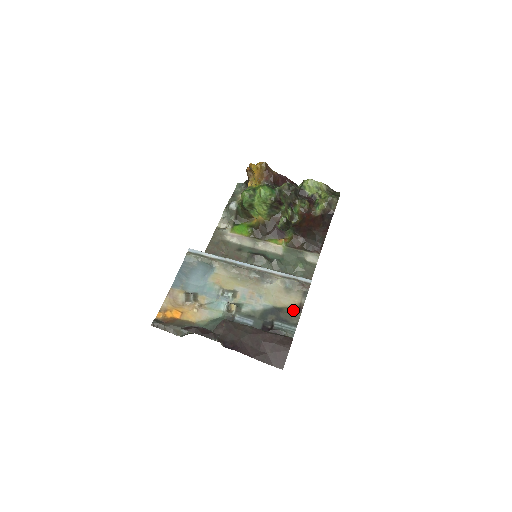
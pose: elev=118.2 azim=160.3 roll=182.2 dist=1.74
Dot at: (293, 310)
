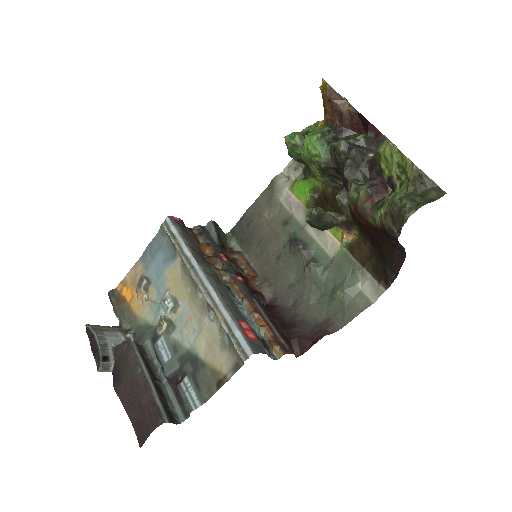
Dot at: (213, 378)
